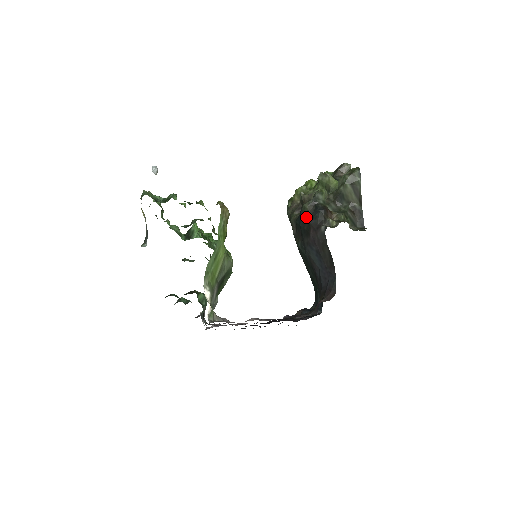
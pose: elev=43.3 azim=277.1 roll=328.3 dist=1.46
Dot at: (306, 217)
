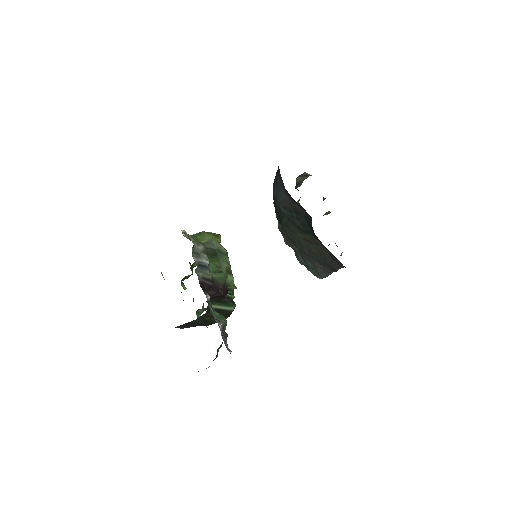
Dot at: occluded
